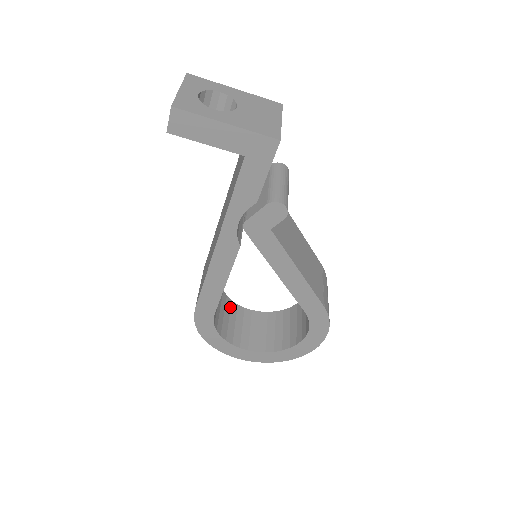
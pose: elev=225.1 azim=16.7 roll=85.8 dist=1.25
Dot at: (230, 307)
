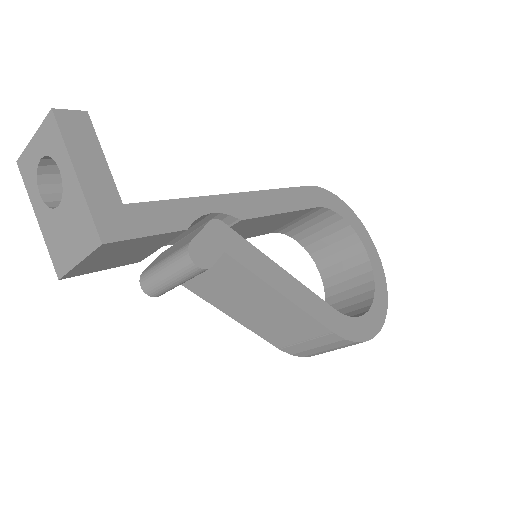
Dot at: (340, 229)
